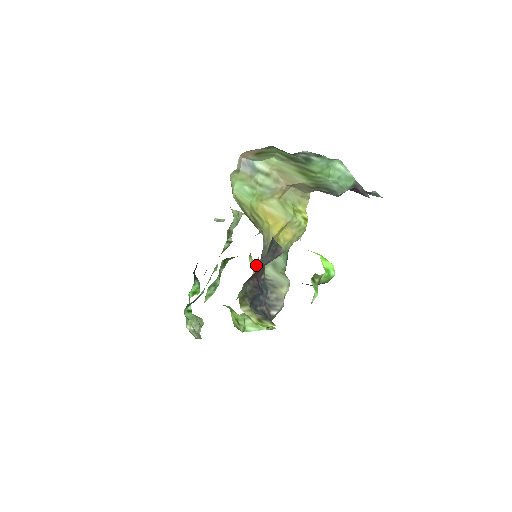
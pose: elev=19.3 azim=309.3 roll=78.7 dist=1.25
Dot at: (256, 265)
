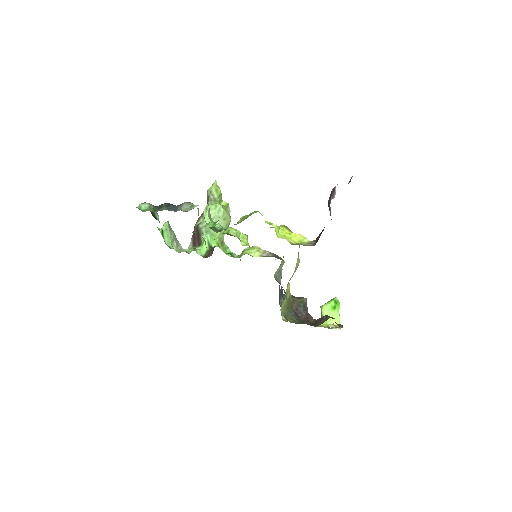
Dot at: occluded
